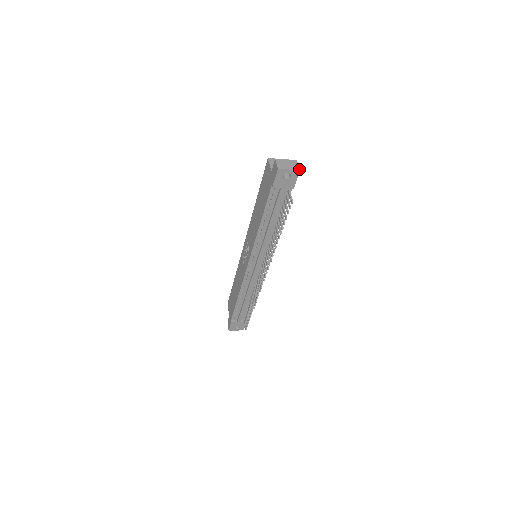
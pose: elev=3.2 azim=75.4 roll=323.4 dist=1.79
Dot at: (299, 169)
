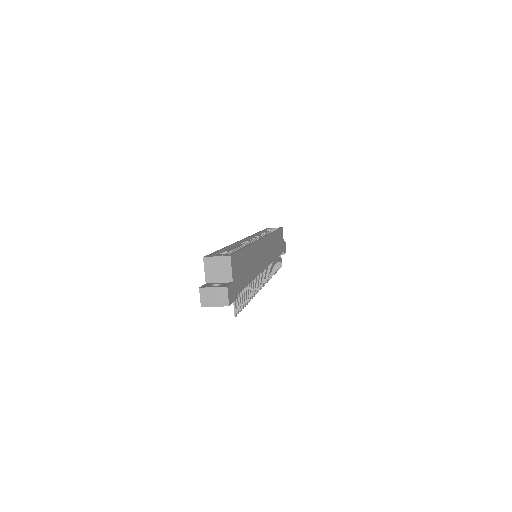
Dot at: (228, 305)
